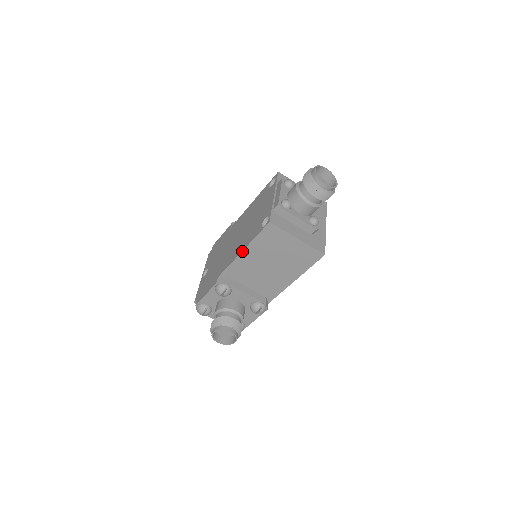
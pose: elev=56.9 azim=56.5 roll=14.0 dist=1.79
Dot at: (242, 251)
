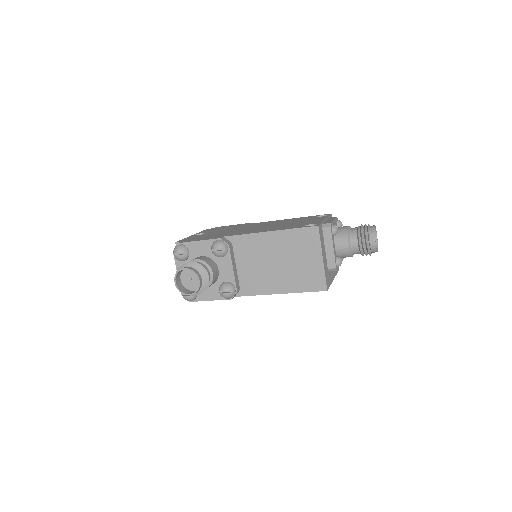
Dot at: (270, 231)
